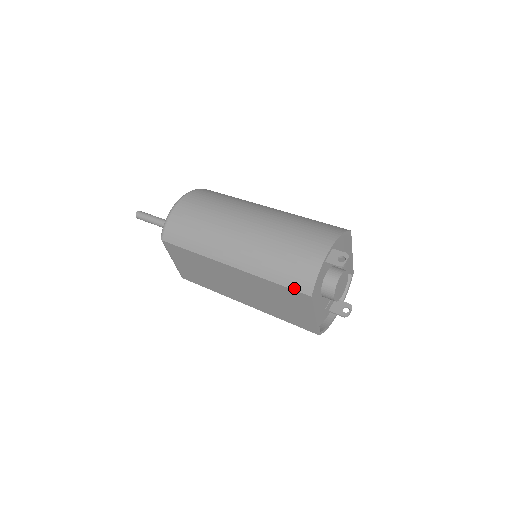
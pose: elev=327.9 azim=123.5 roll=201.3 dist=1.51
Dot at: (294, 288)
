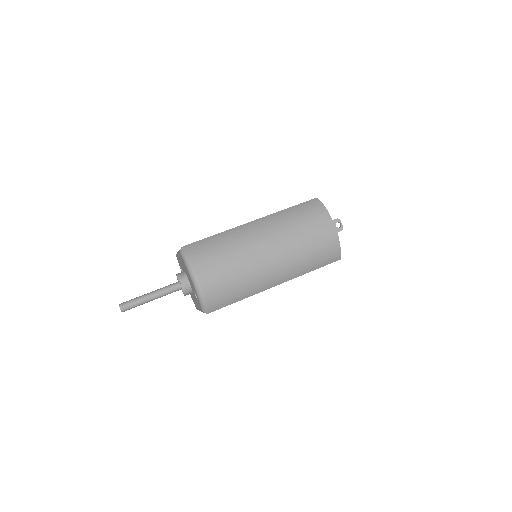
Dot at: occluded
